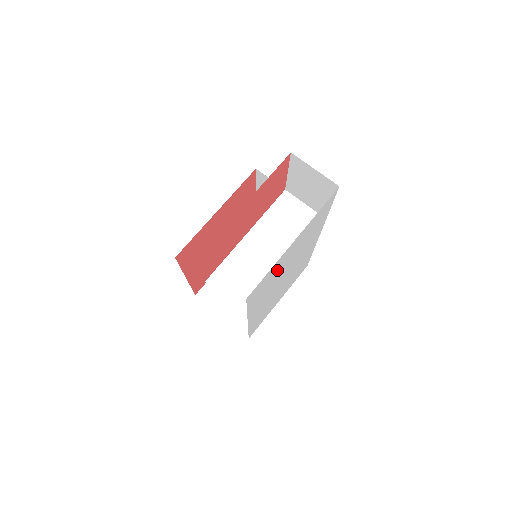
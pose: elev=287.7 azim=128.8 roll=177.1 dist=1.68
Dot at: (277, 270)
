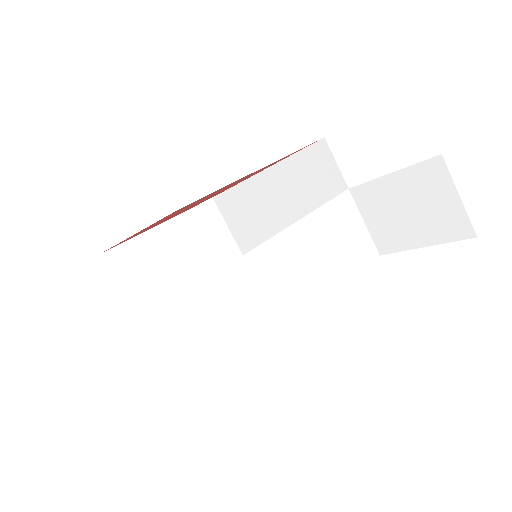
Dot at: occluded
